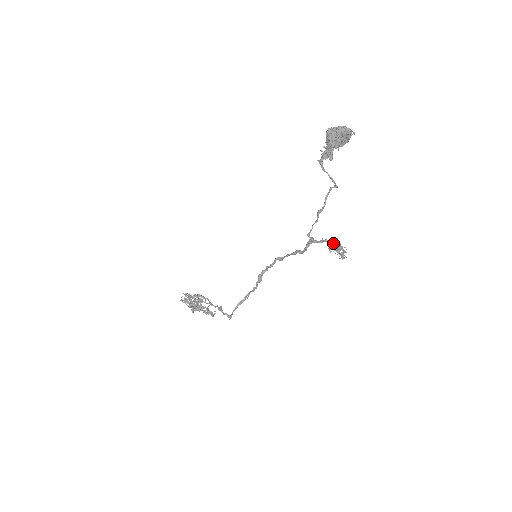
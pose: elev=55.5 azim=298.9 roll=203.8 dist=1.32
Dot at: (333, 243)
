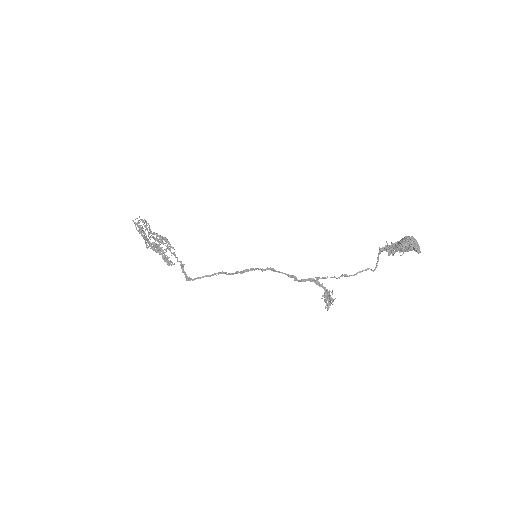
Dot at: (329, 294)
